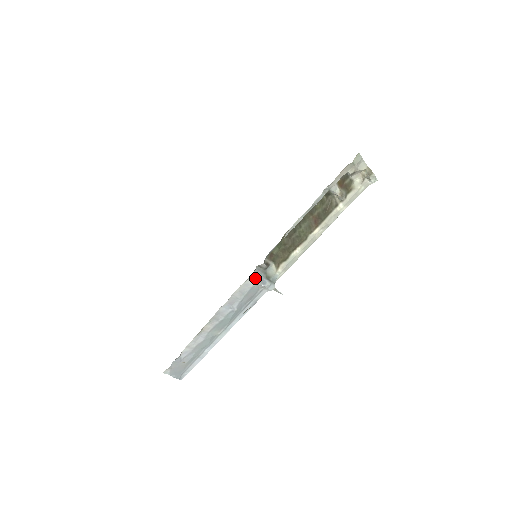
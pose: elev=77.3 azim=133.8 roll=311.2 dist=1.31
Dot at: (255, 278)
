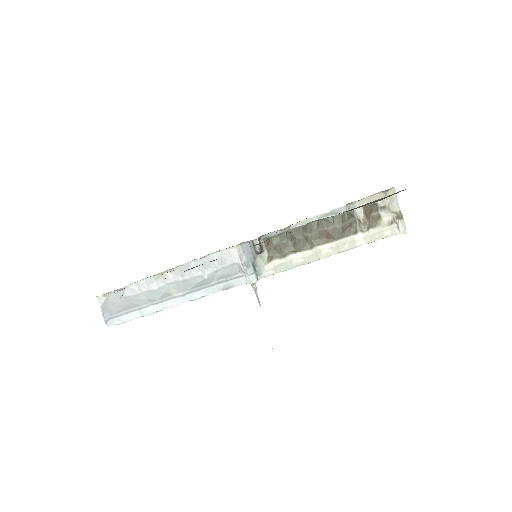
Dot at: (242, 254)
